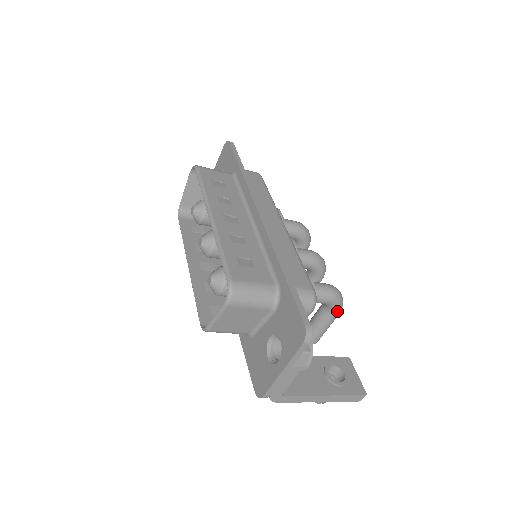
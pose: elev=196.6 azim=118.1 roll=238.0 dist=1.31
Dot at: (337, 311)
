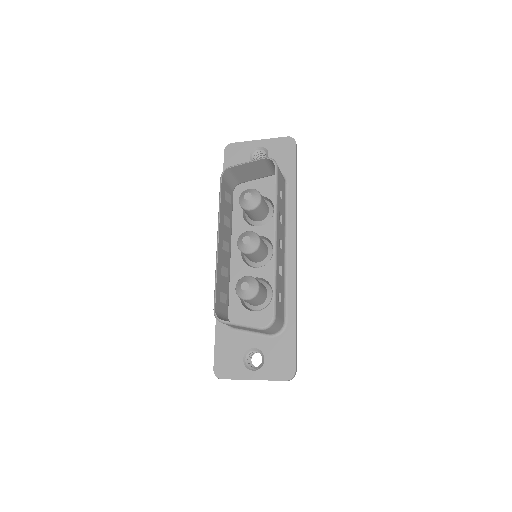
Dot at: occluded
